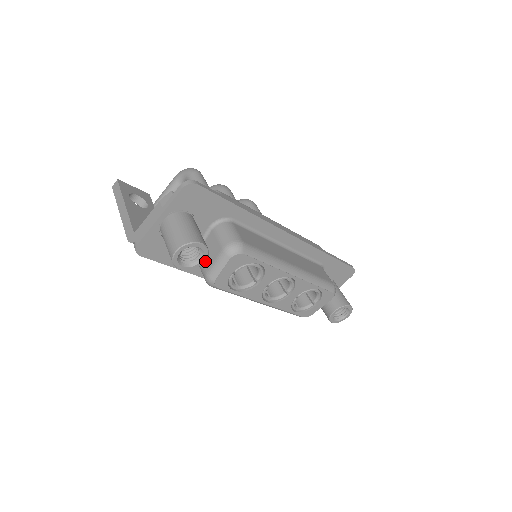
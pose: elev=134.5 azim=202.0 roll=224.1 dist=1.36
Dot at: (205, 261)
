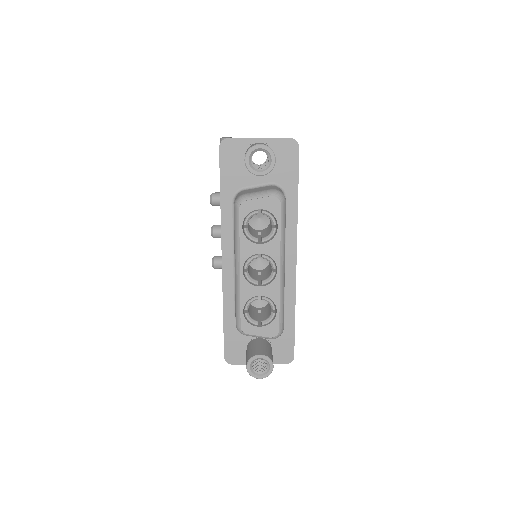
Dot at: (249, 191)
